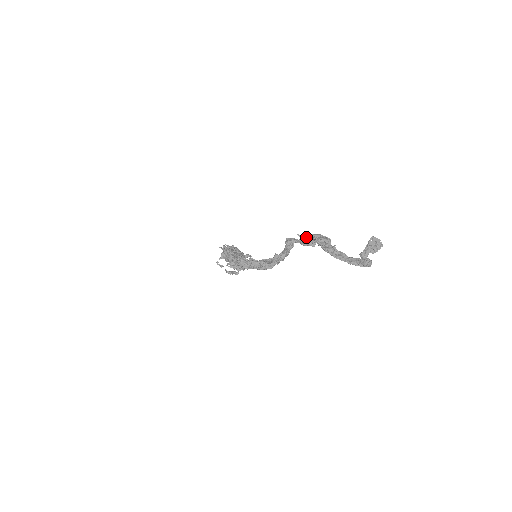
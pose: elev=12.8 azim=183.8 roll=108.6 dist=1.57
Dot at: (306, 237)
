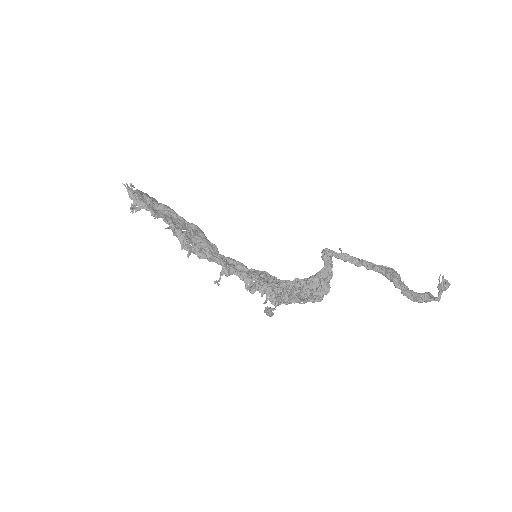
Dot at: (364, 264)
